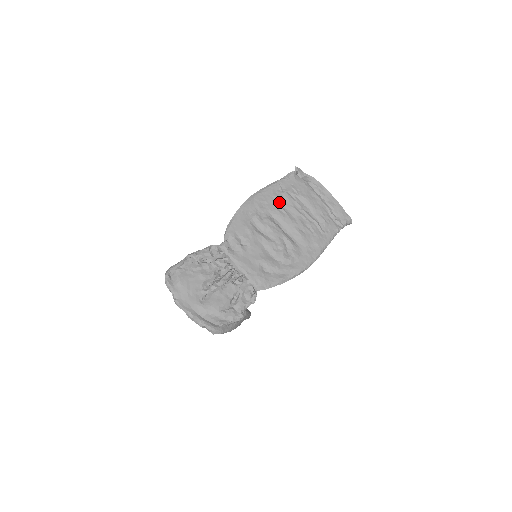
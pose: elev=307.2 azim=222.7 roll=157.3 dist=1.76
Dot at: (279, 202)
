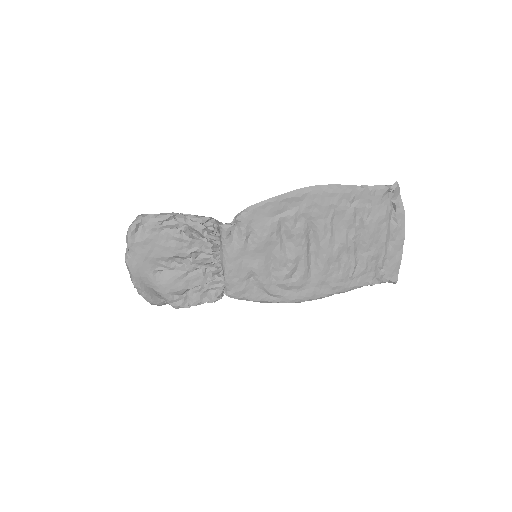
Dot at: (335, 215)
